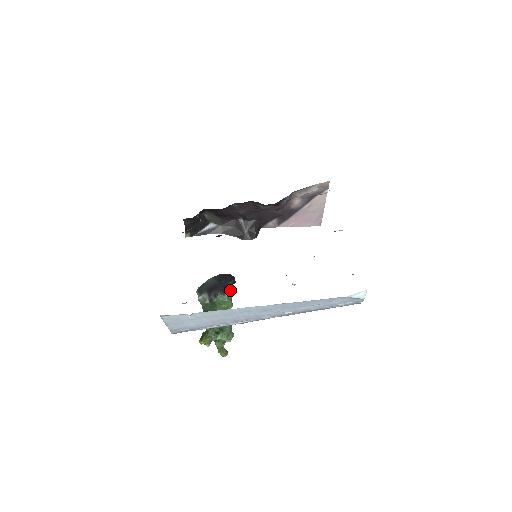
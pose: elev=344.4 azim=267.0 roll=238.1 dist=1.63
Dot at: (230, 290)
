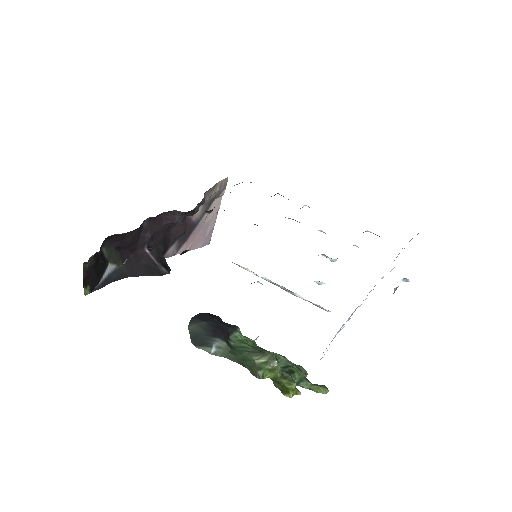
Dot at: occluded
